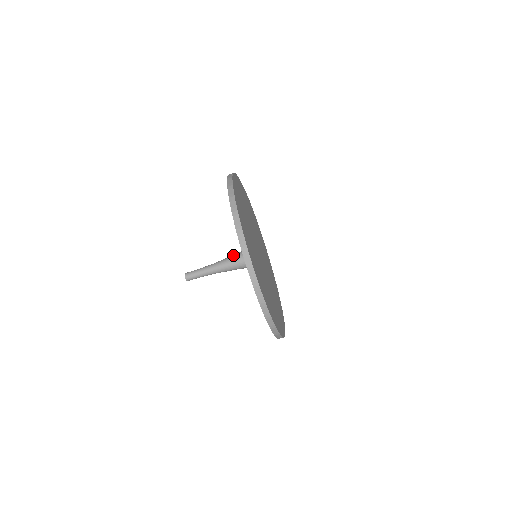
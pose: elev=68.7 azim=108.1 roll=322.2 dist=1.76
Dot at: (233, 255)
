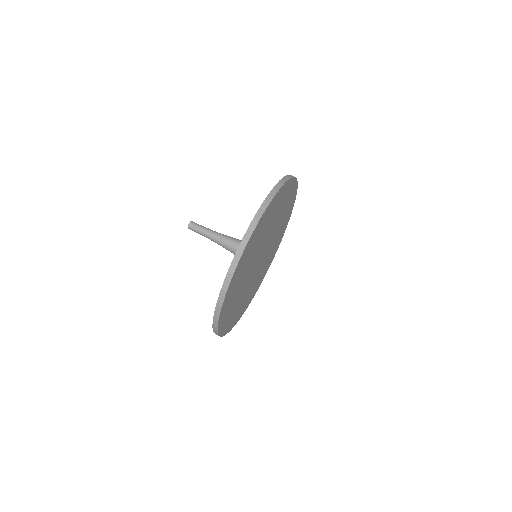
Dot at: occluded
